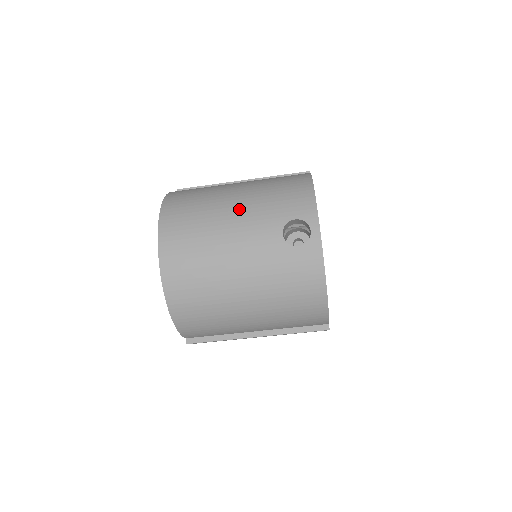
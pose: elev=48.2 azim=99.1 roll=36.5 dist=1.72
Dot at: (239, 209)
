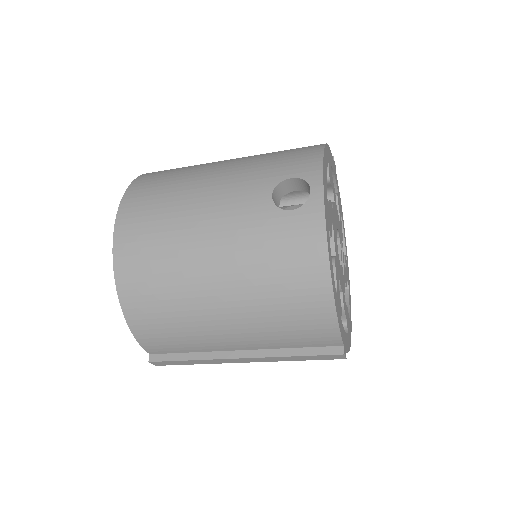
Dot at: (223, 172)
